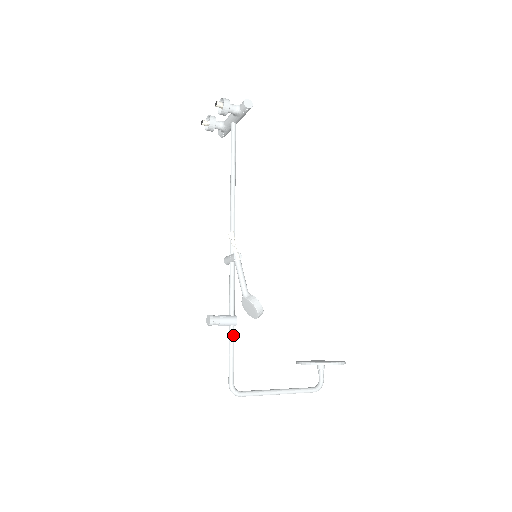
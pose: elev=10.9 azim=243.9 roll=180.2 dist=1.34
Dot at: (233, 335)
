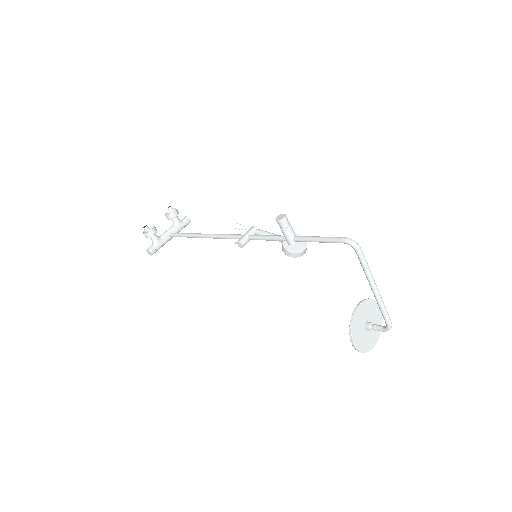
Dot at: (304, 238)
